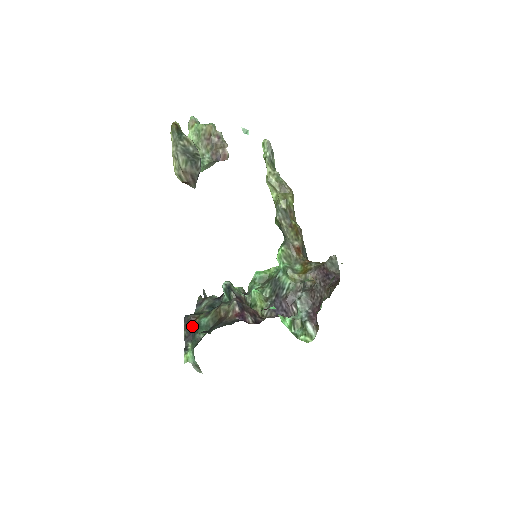
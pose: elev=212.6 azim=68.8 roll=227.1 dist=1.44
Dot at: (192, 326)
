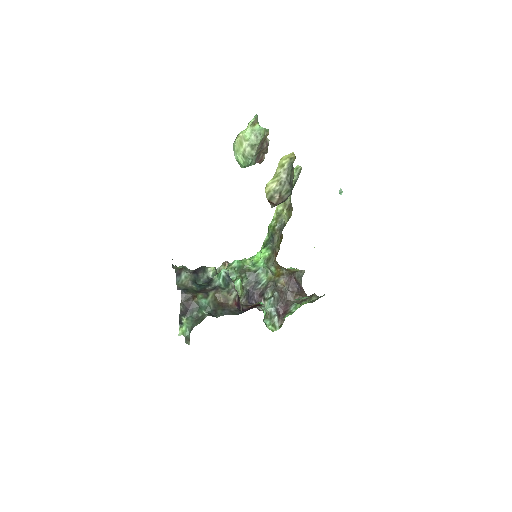
Dot at: (190, 303)
